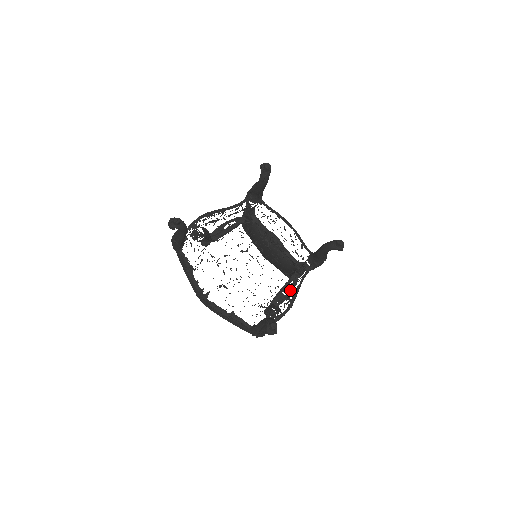
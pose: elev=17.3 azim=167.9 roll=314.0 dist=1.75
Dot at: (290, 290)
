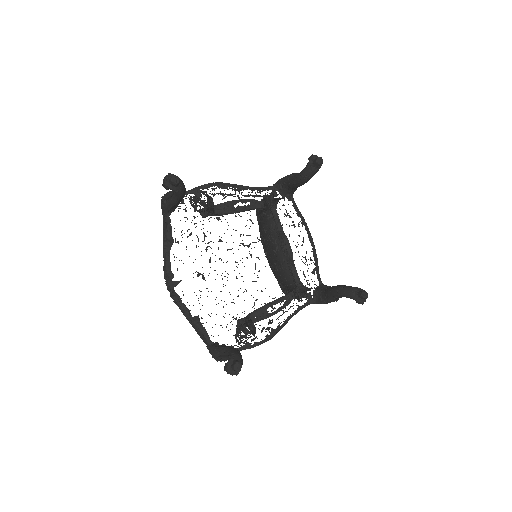
Dot at: (277, 310)
